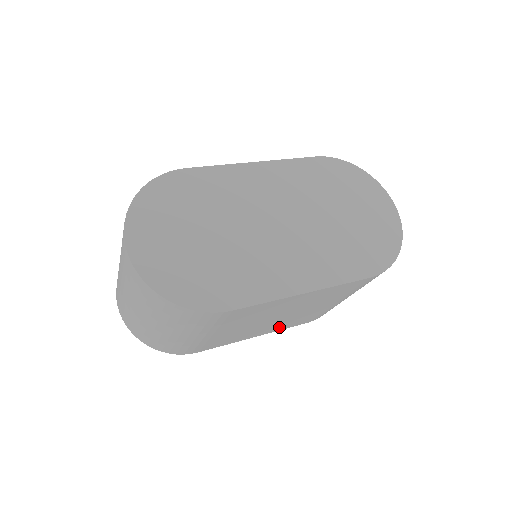
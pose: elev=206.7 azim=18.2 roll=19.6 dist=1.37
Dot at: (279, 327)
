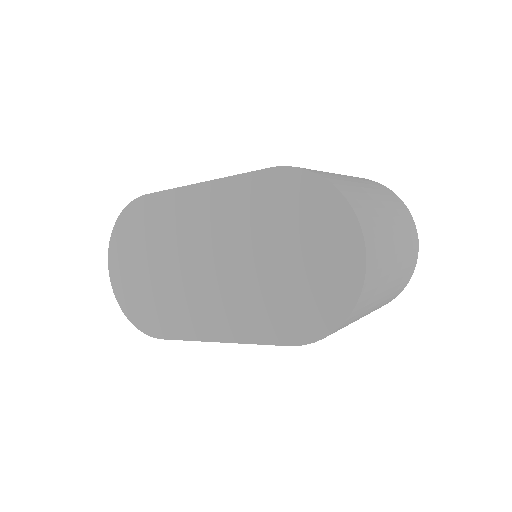
Dot at: occluded
